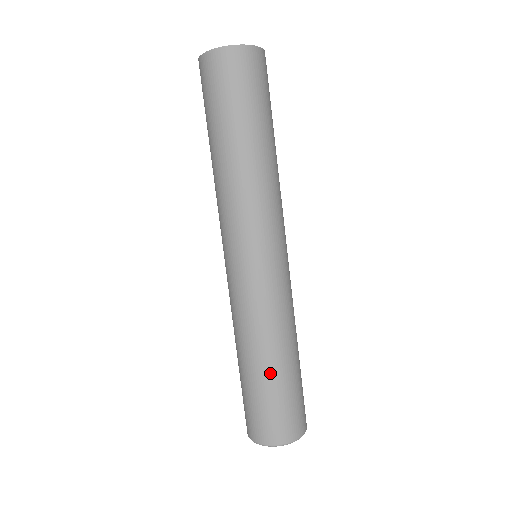
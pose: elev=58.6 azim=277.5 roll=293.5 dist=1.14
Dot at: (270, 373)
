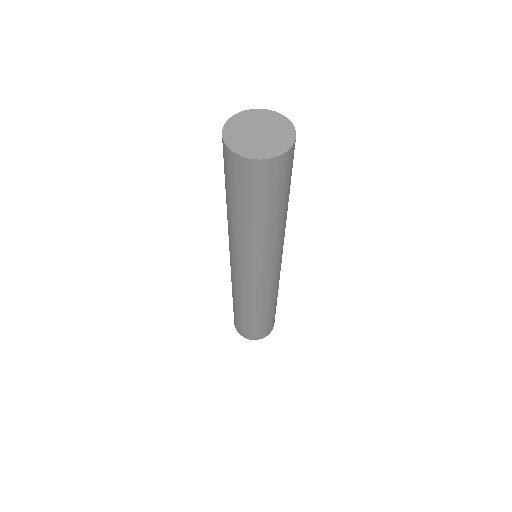
Dot at: (256, 319)
